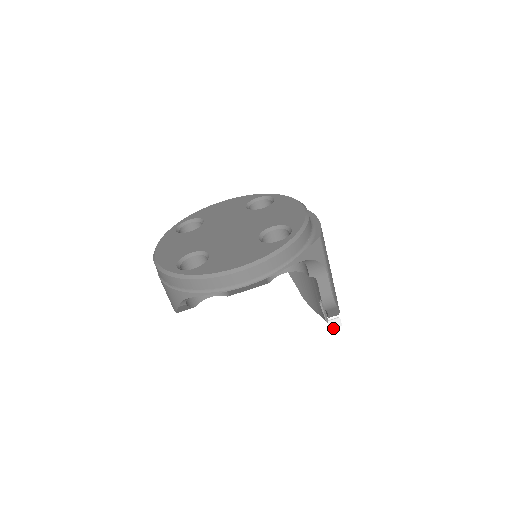
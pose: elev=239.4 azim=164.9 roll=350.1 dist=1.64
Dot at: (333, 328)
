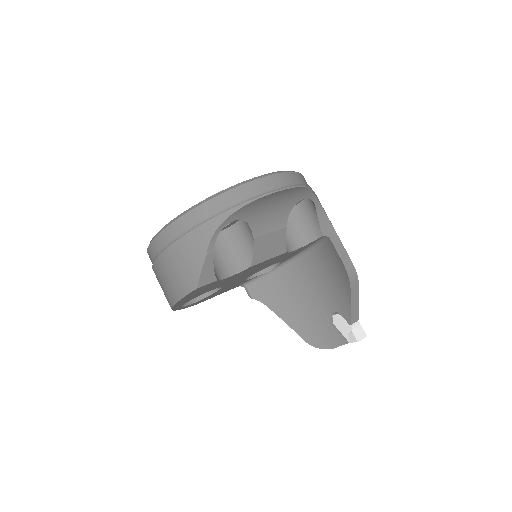
Dot at: (360, 340)
